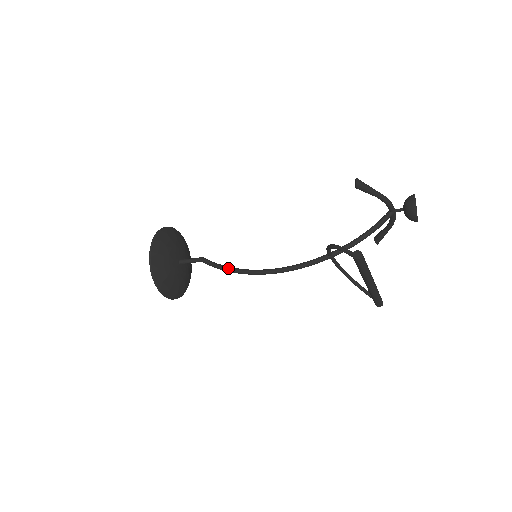
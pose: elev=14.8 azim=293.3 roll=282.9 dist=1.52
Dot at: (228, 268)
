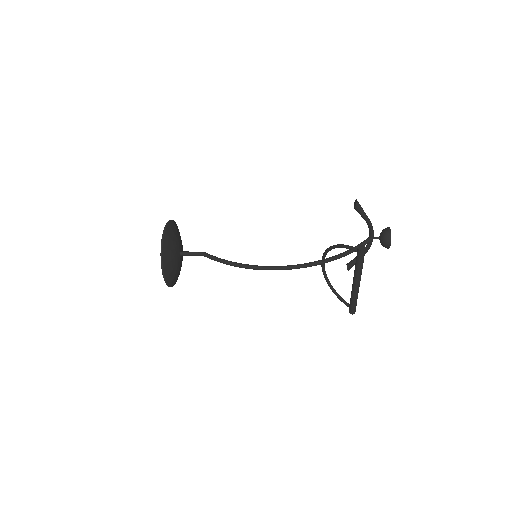
Dot at: (230, 261)
